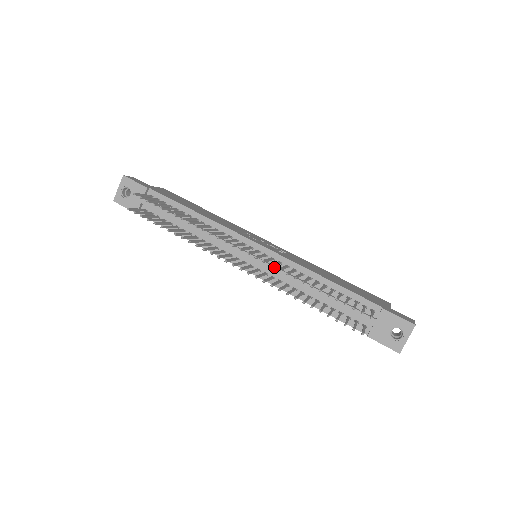
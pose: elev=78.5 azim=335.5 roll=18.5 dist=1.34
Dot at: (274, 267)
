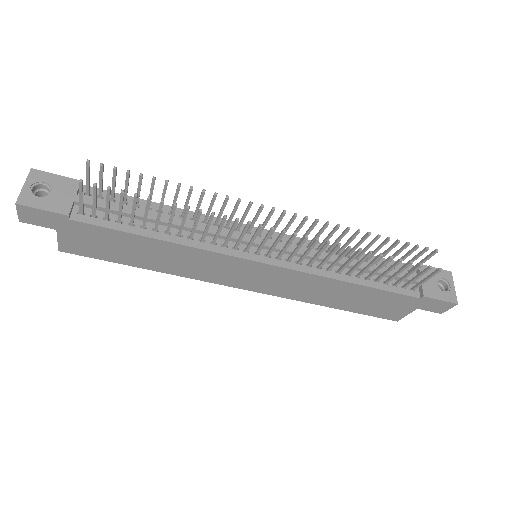
Dot at: occluded
